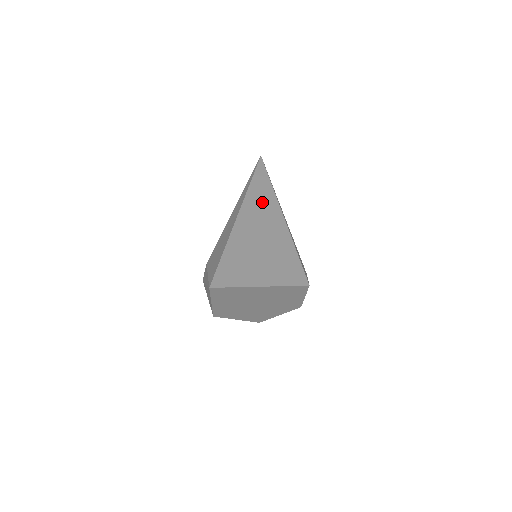
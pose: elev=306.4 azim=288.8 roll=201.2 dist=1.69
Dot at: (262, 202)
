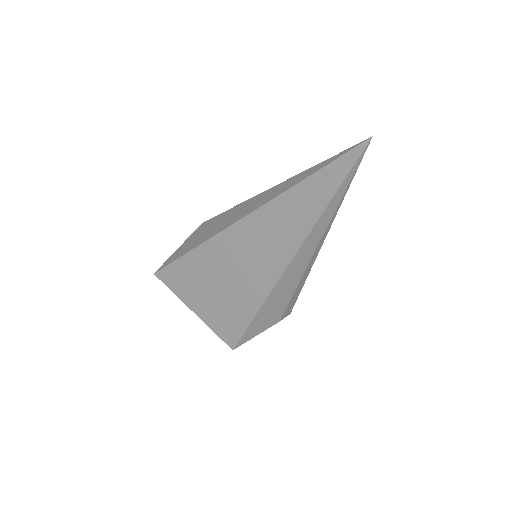
Dot at: (278, 231)
